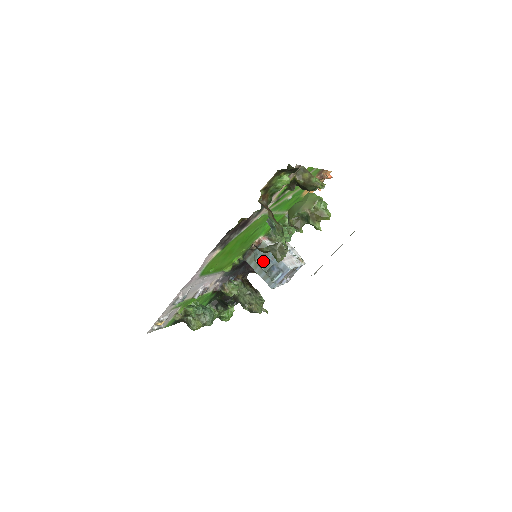
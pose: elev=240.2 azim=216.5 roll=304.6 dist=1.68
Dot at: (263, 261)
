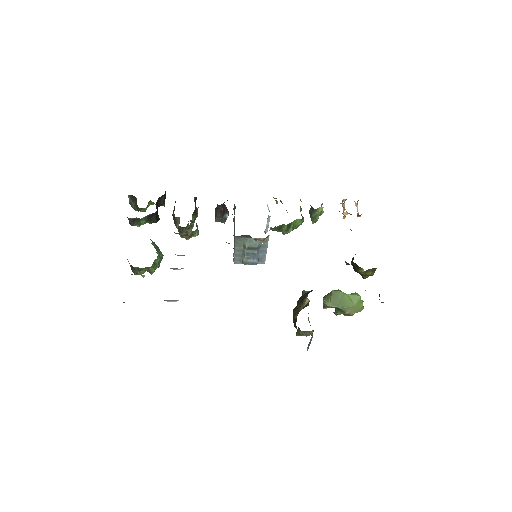
Dot at: (252, 250)
